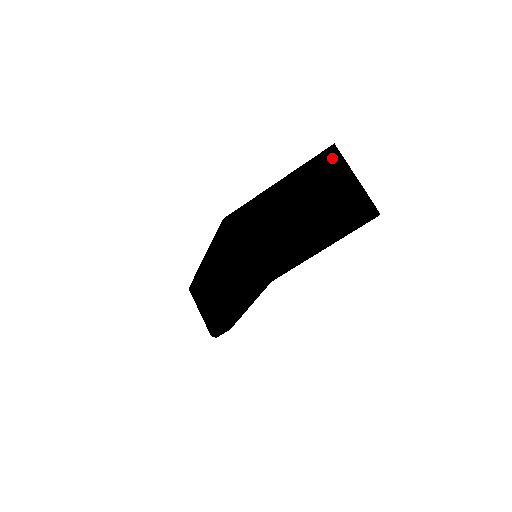
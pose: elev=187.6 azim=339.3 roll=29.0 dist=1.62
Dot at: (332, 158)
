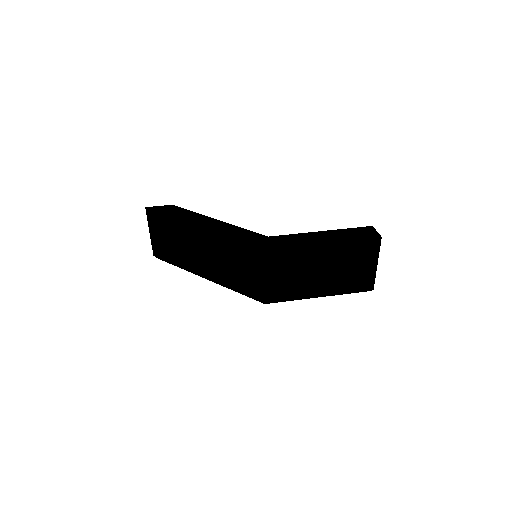
Dot at: (373, 247)
